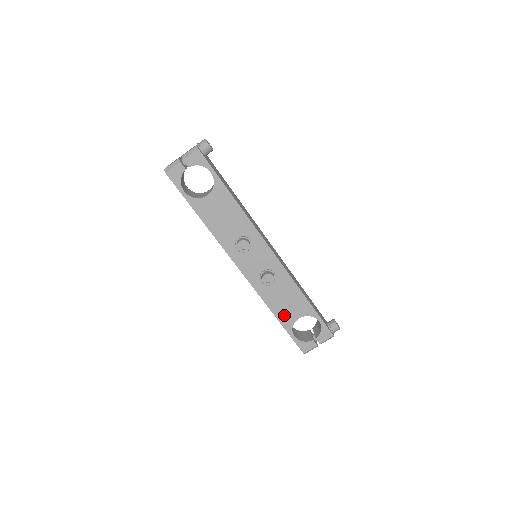
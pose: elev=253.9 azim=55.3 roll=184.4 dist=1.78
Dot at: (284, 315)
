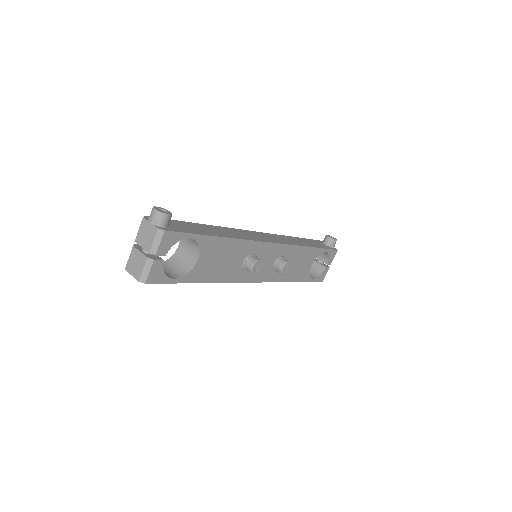
Dot at: (301, 274)
